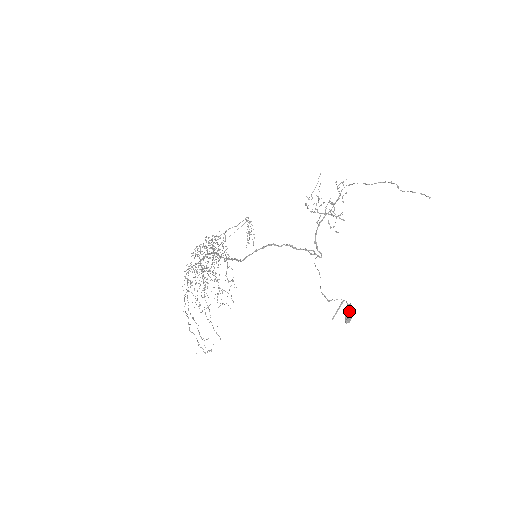
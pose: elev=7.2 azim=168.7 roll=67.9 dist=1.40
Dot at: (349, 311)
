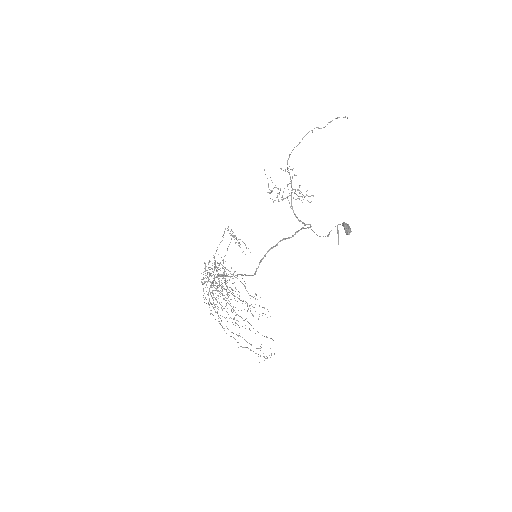
Dot at: (344, 226)
